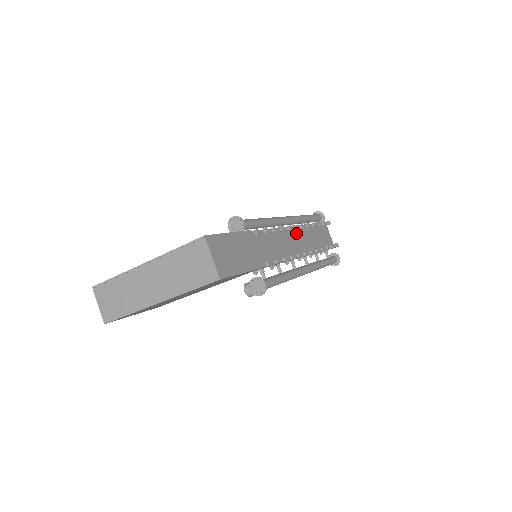
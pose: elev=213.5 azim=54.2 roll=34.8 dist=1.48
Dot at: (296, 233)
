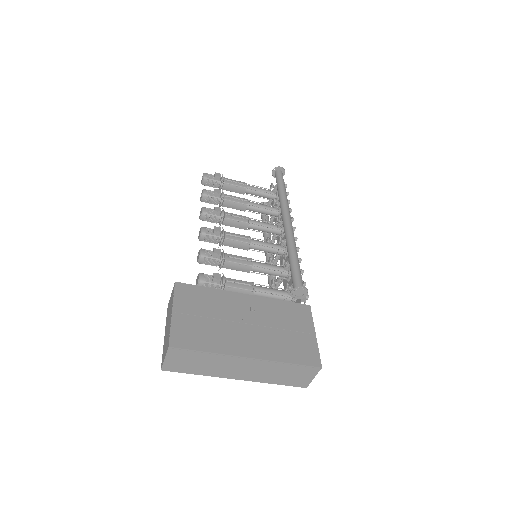
Dot at: occluded
